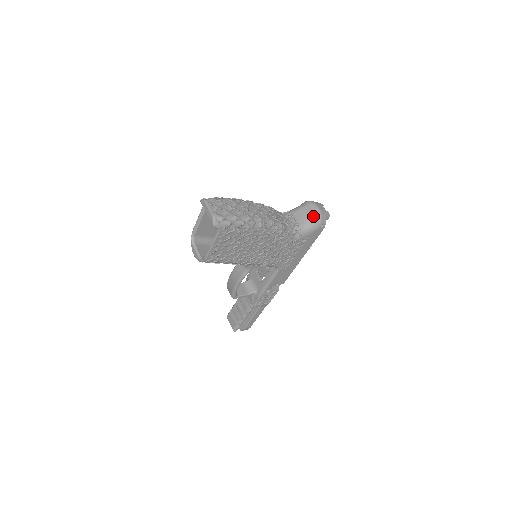
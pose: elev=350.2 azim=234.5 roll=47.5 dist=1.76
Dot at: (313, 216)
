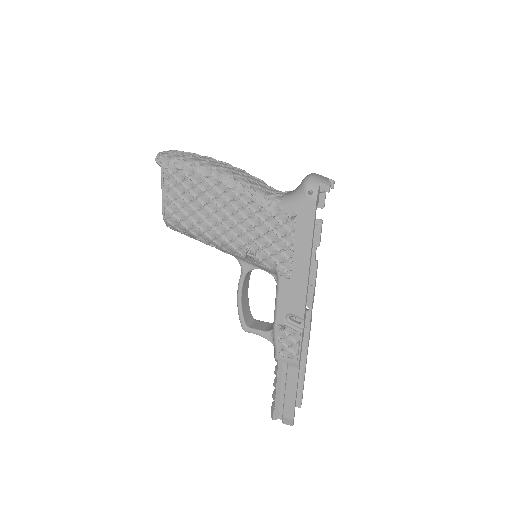
Dot at: (301, 182)
